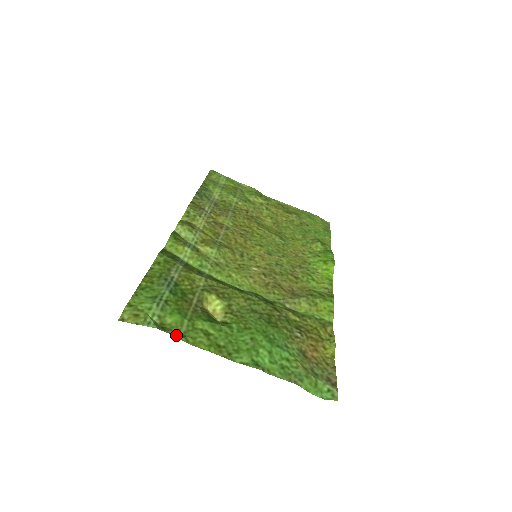
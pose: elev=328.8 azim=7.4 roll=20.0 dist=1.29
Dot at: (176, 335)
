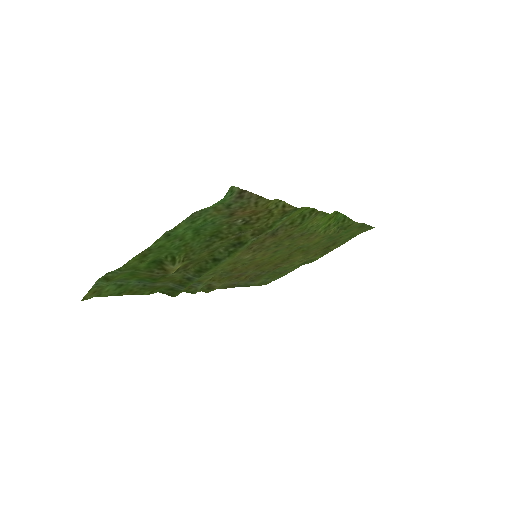
Dot at: (111, 272)
